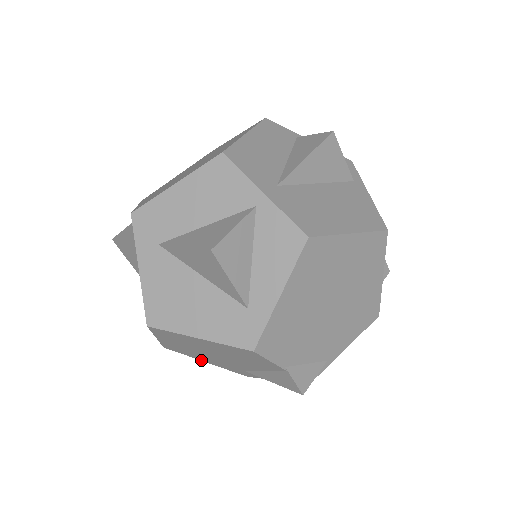
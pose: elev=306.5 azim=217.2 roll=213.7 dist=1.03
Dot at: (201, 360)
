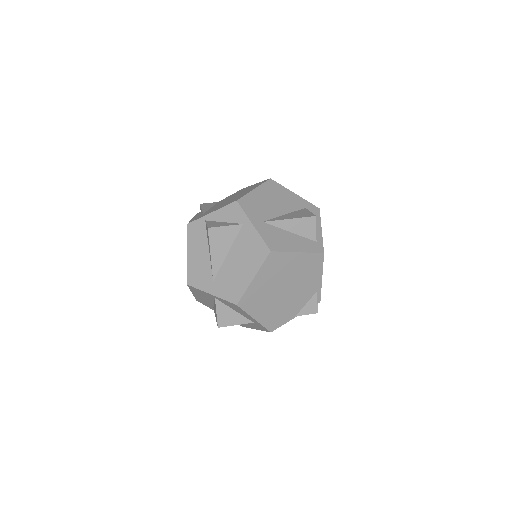
Dot at: occluded
